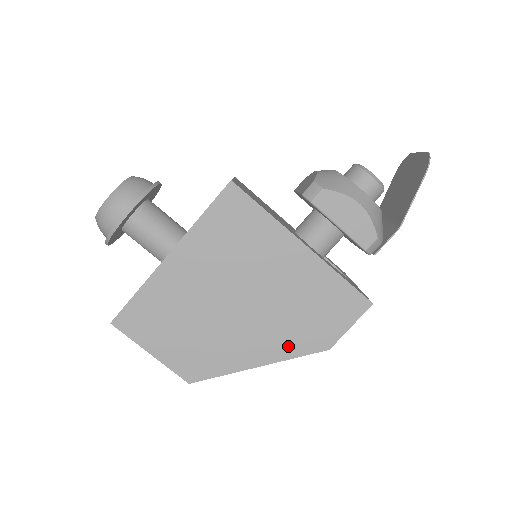
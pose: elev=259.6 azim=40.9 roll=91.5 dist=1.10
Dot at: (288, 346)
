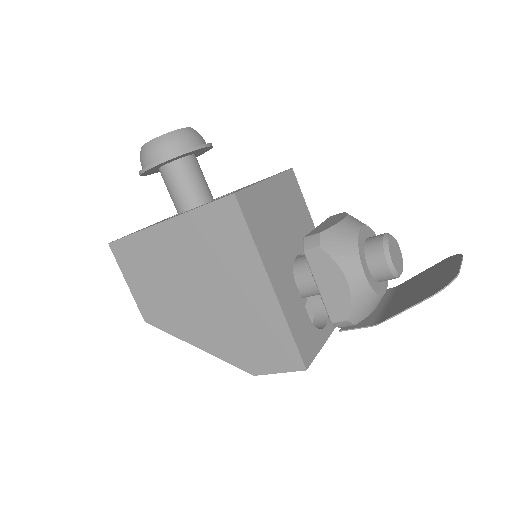
Dot at: (224, 350)
